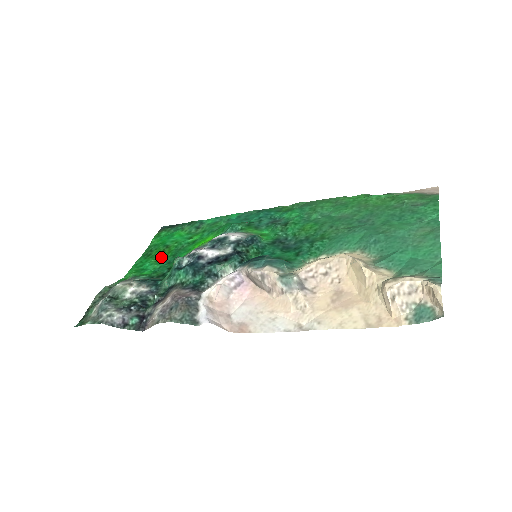
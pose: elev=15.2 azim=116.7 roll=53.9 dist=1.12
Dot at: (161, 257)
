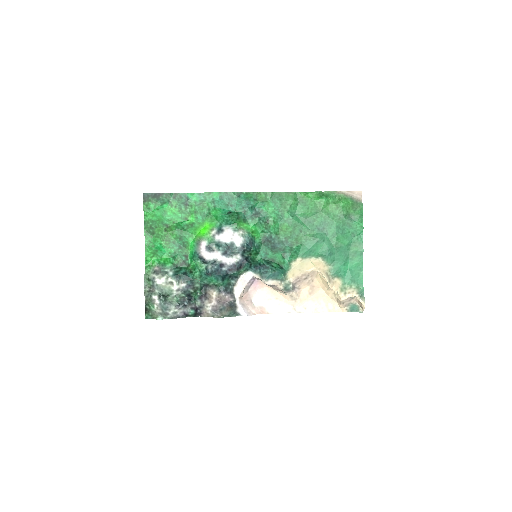
Dot at: (168, 239)
